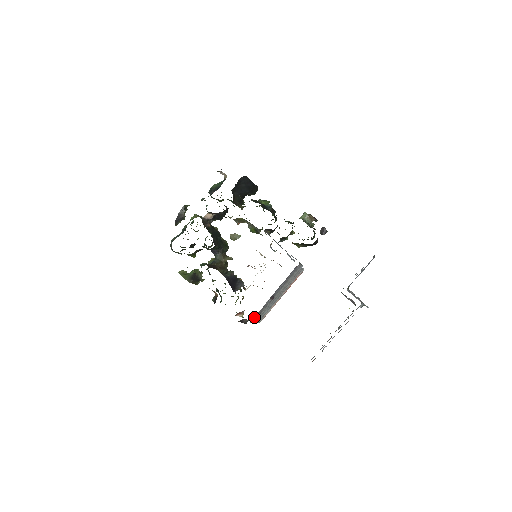
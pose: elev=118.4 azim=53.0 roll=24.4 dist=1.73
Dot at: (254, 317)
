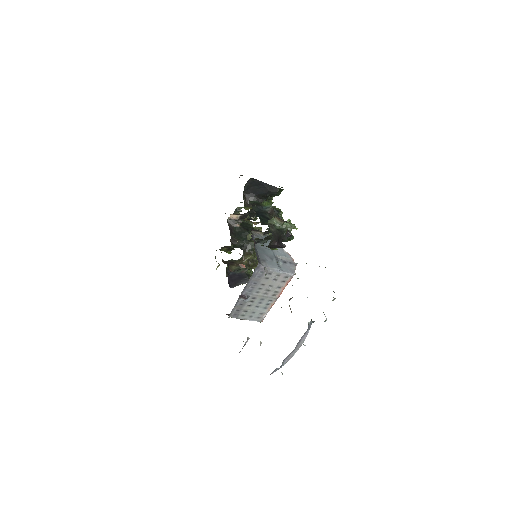
Dot at: (232, 313)
